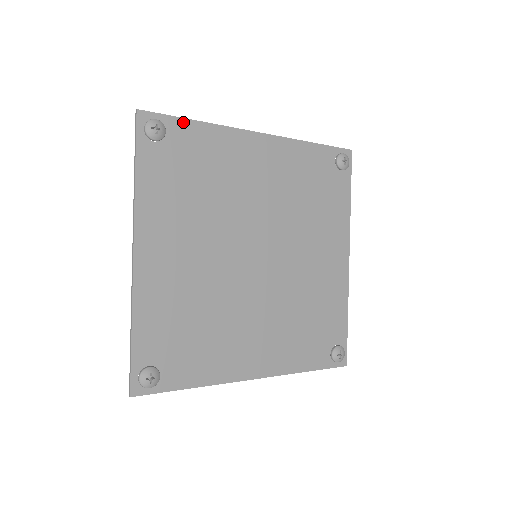
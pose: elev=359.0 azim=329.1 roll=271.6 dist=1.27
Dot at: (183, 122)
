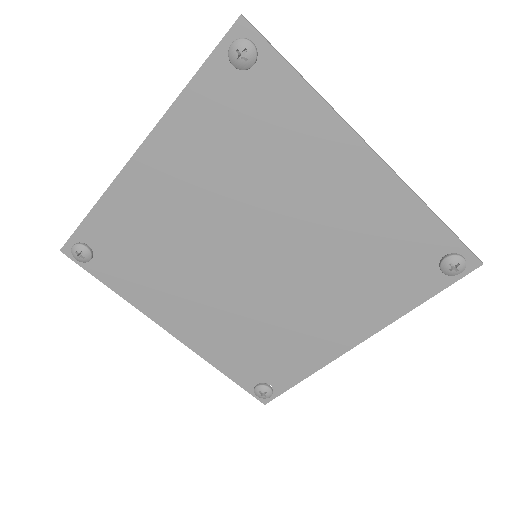
Dot at: (86, 223)
